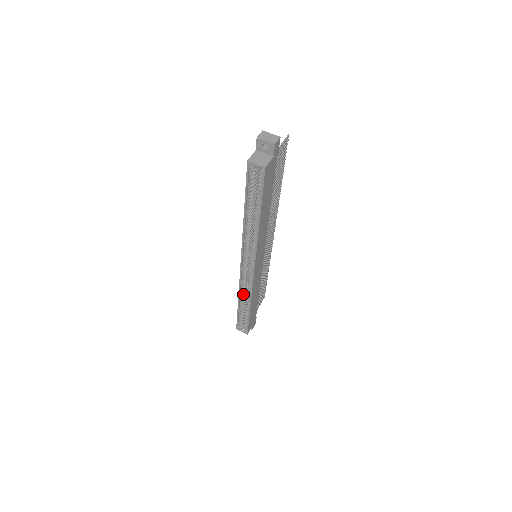
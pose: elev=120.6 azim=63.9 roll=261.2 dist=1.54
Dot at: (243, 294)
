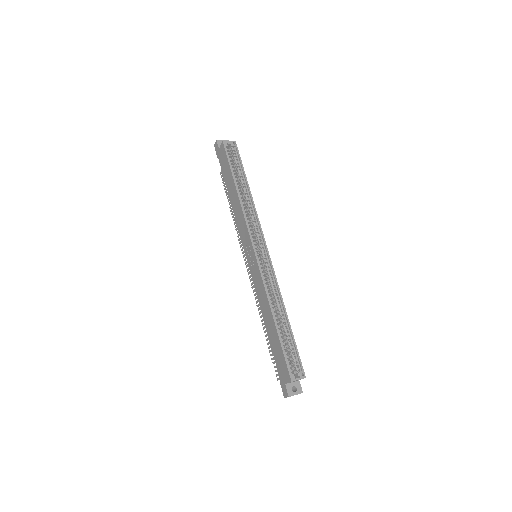
Dot at: (271, 301)
